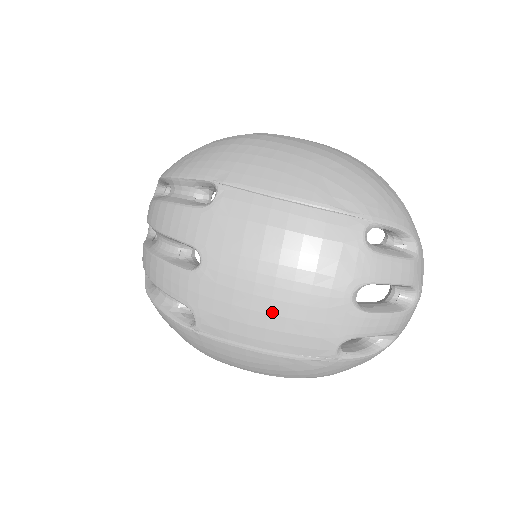
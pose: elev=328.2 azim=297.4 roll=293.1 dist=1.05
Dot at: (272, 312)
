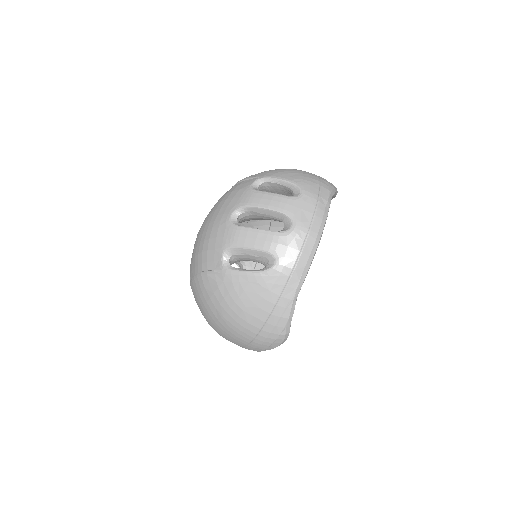
Dot at: (201, 241)
